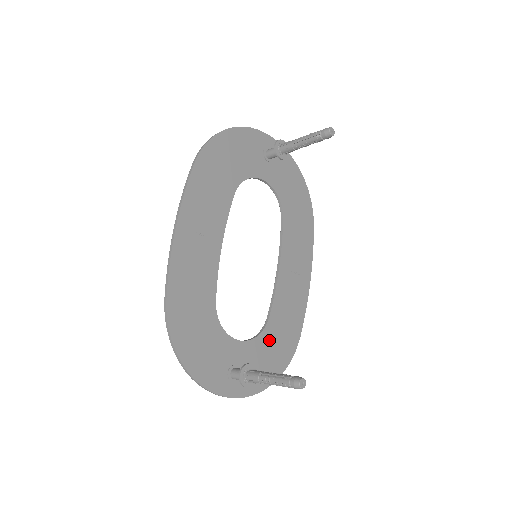
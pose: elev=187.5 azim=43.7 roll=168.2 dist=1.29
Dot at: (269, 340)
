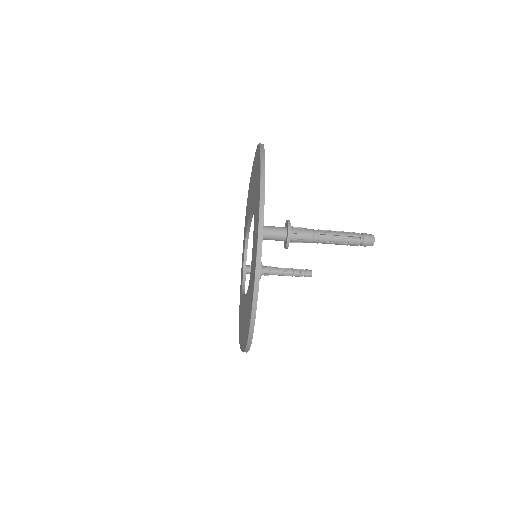
Dot at: occluded
